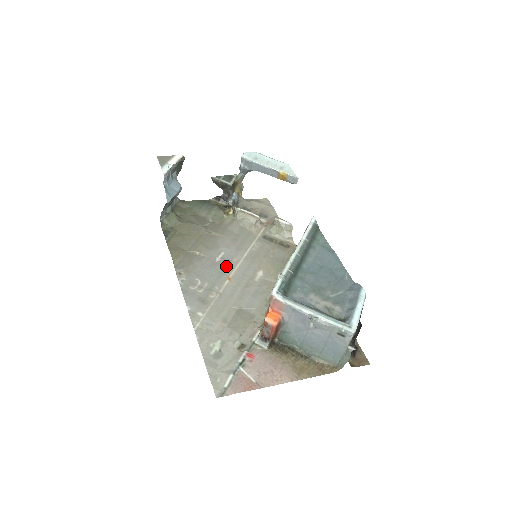
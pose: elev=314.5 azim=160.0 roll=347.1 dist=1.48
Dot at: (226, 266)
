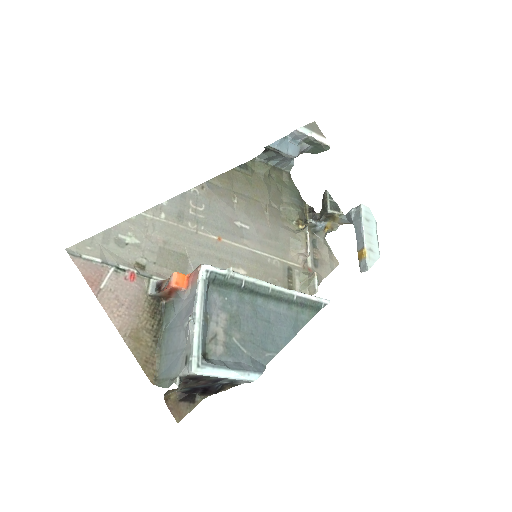
Dot at: (234, 233)
